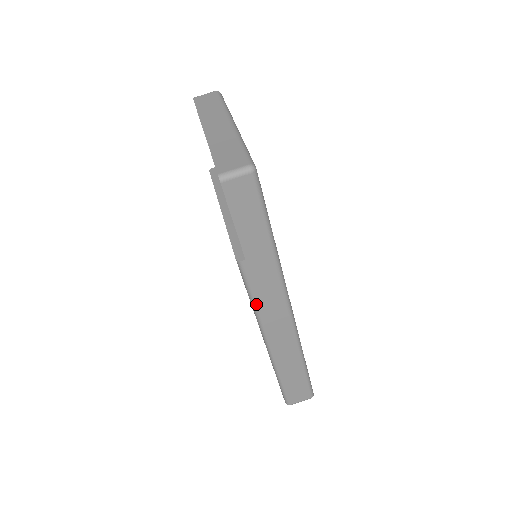
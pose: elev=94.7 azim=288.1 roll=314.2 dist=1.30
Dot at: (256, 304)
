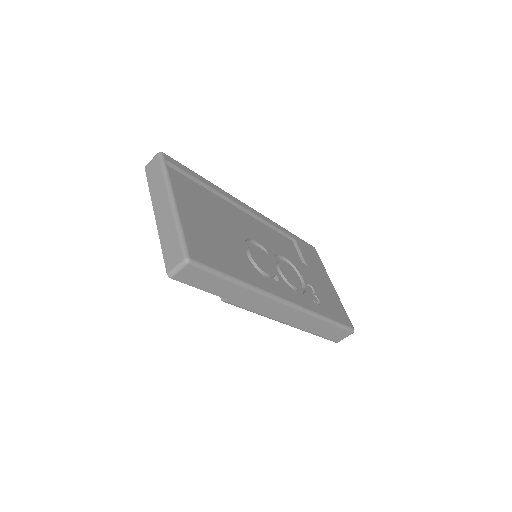
Dot at: (257, 313)
